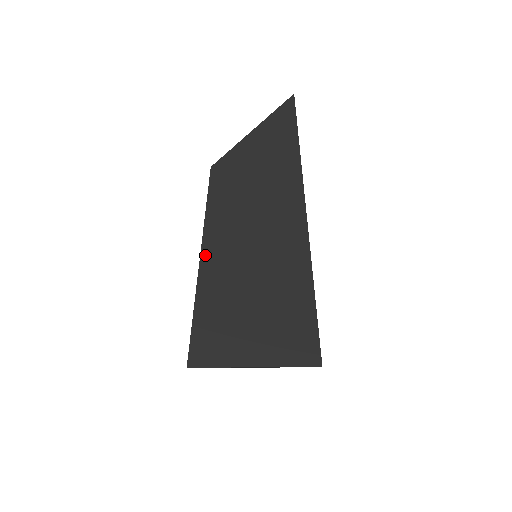
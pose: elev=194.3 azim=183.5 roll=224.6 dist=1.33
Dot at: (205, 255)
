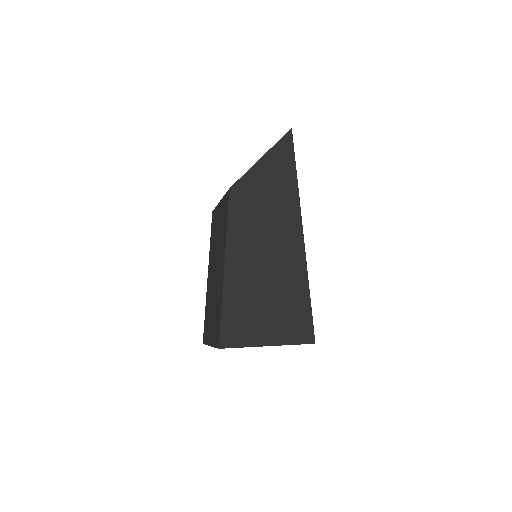
Dot at: (228, 261)
